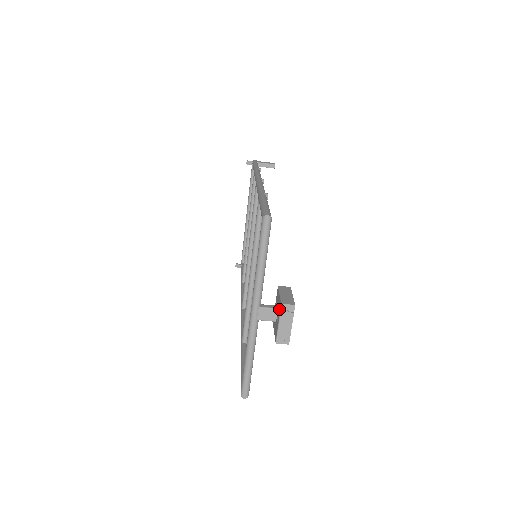
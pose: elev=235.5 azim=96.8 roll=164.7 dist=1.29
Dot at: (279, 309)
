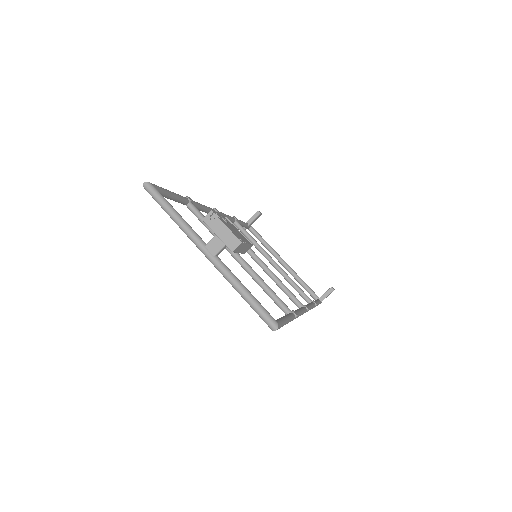
Dot at: (210, 228)
